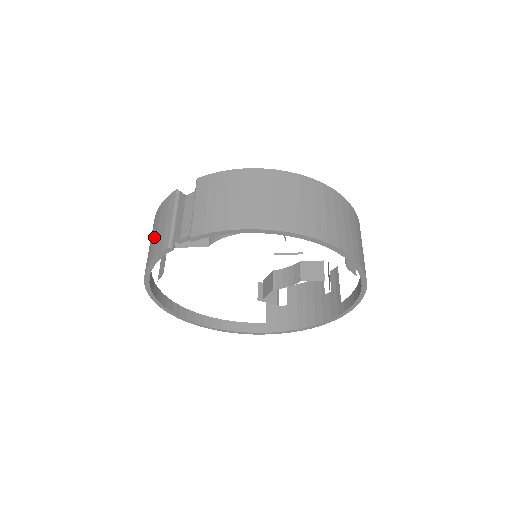
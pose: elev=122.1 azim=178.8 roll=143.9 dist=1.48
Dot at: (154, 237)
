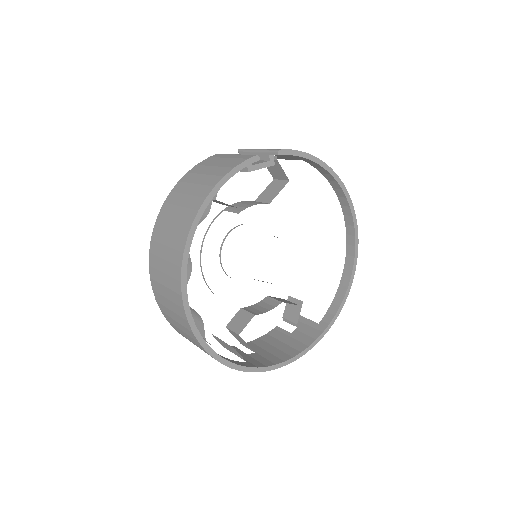
Dot at: (212, 170)
